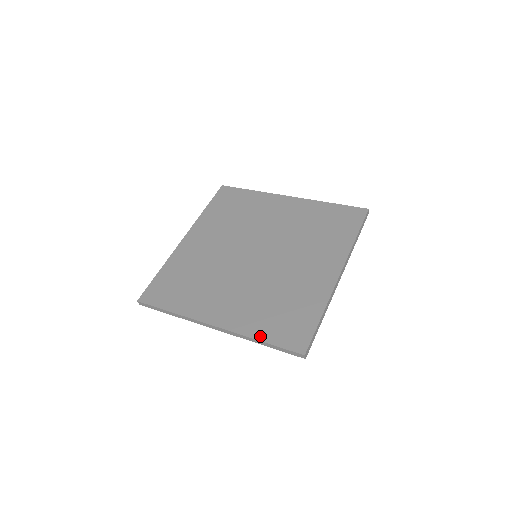
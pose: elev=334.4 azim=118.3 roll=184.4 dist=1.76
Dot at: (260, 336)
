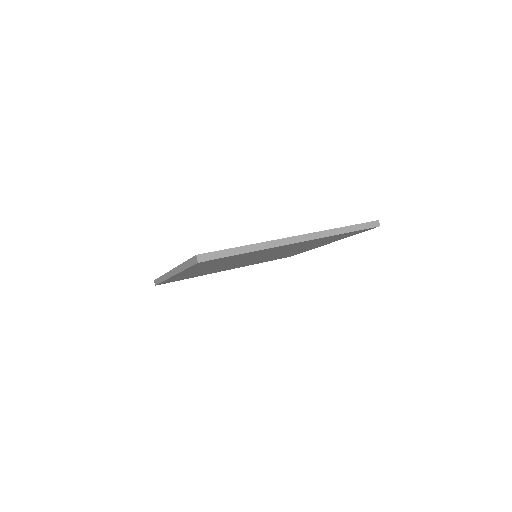
Dot at: occluded
